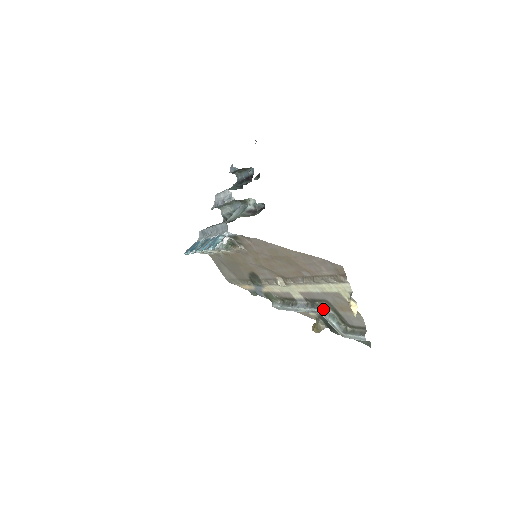
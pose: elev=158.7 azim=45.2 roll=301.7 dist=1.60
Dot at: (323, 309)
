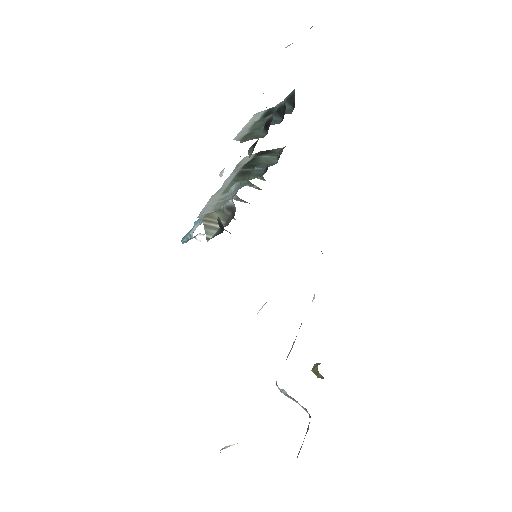
Dot at: occluded
